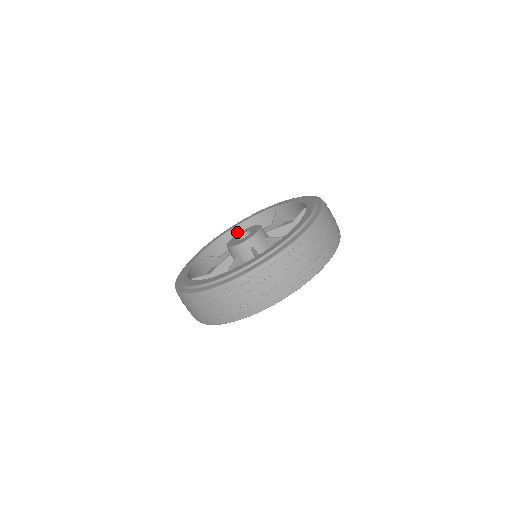
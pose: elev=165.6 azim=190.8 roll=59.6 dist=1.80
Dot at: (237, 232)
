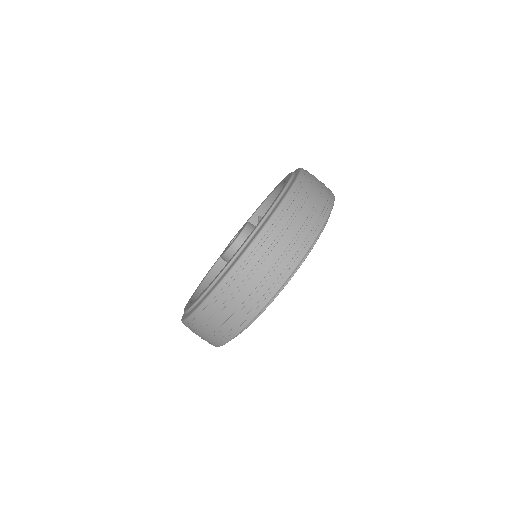
Dot at: occluded
